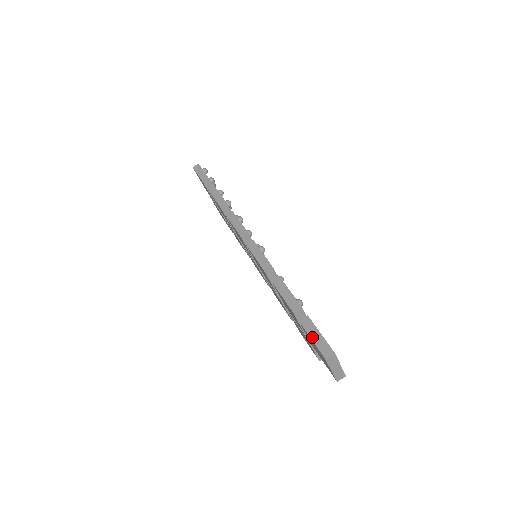
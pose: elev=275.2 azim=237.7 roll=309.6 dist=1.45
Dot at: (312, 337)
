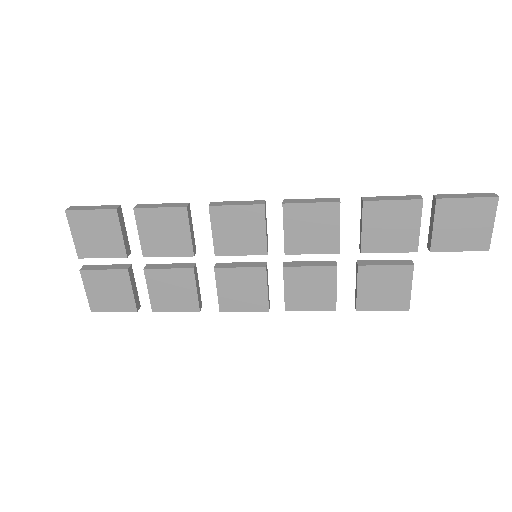
Dot at: (465, 197)
